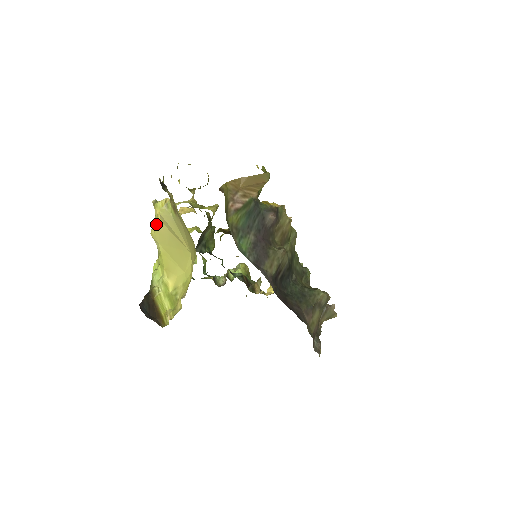
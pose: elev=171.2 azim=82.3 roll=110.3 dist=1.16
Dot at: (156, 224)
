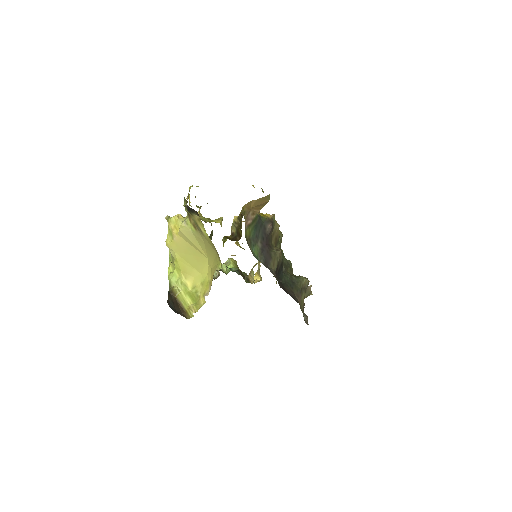
Dot at: (171, 236)
